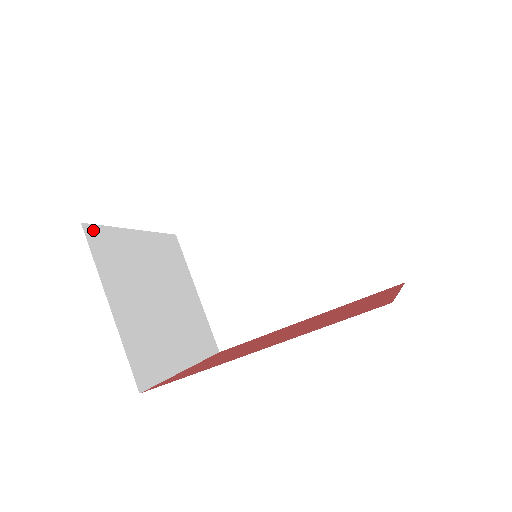
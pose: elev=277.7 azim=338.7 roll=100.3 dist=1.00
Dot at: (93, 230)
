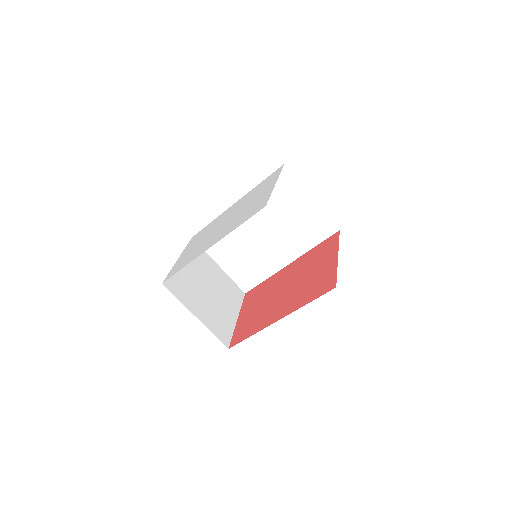
Dot at: (167, 282)
